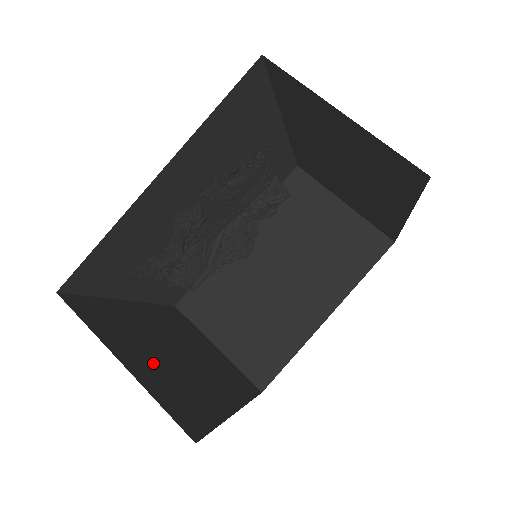
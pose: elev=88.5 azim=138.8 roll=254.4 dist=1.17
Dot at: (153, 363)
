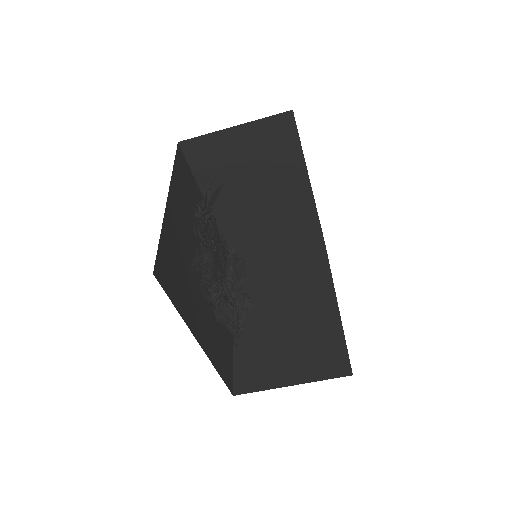
Dot at: occluded
